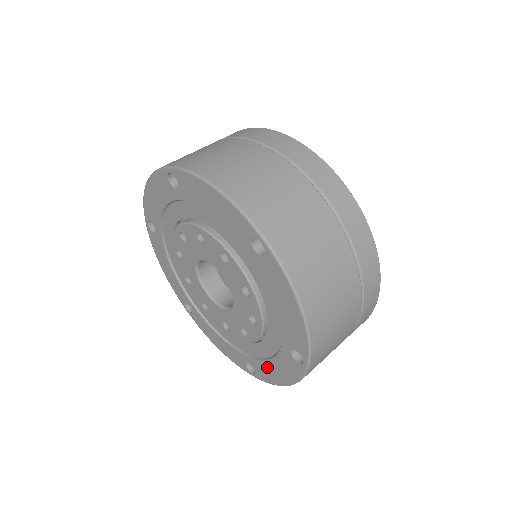
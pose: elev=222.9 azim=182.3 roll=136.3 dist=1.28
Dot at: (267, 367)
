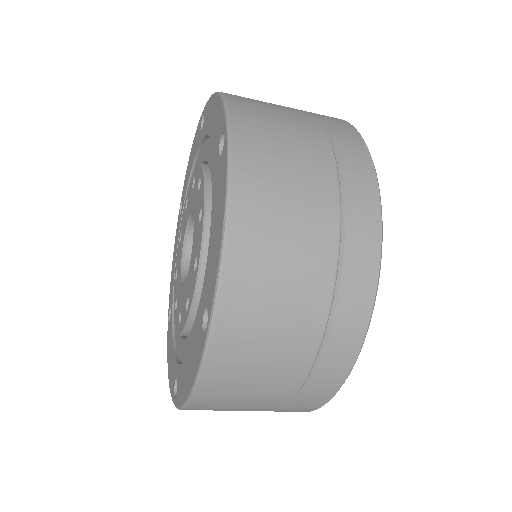
Dot at: (171, 341)
